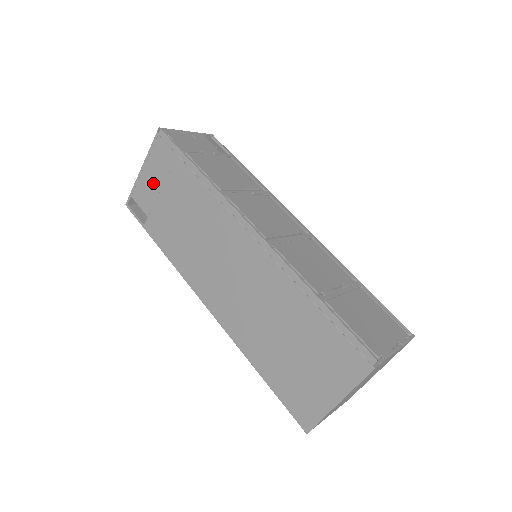
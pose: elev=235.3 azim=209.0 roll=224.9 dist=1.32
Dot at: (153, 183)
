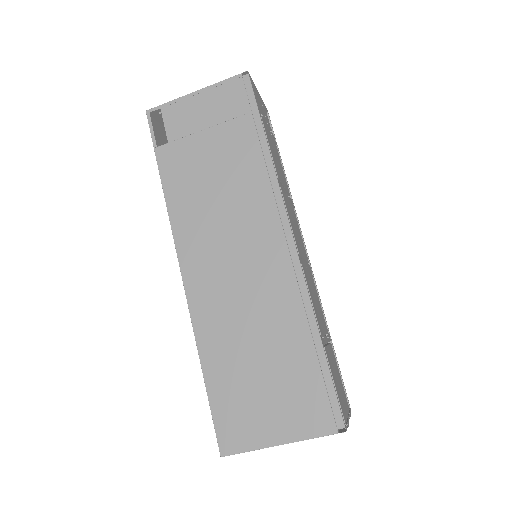
Dot at: (201, 116)
